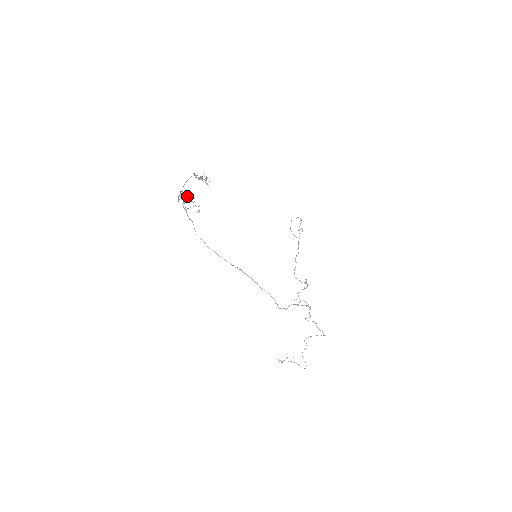
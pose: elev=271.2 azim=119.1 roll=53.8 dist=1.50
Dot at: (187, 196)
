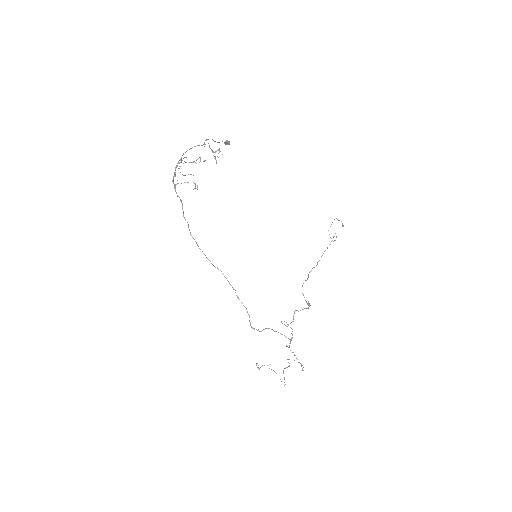
Dot at: (196, 163)
